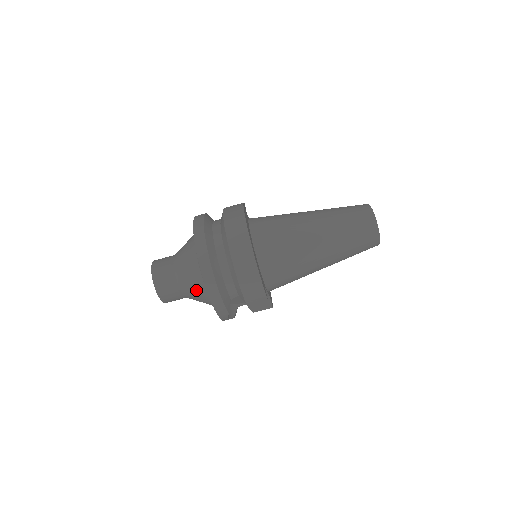
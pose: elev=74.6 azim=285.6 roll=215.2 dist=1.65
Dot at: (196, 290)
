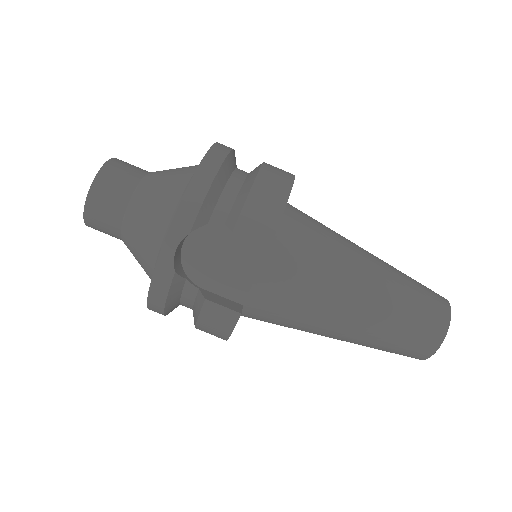
Dot at: (164, 190)
